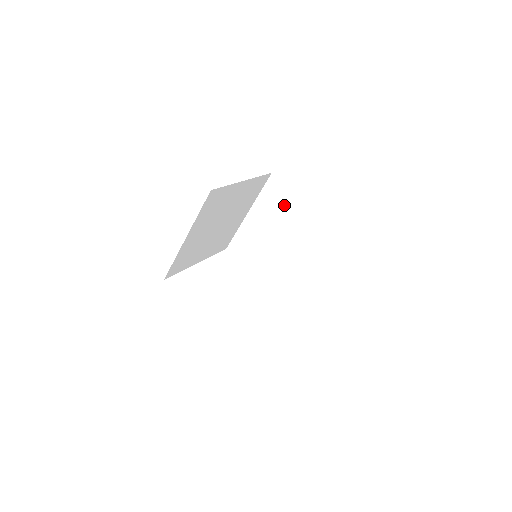
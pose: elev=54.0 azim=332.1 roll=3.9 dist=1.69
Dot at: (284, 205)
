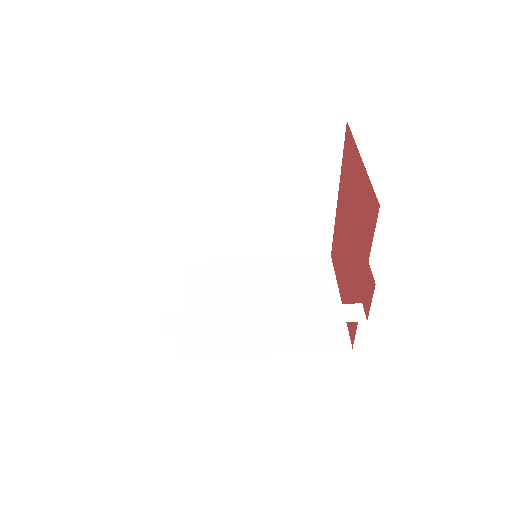
Dot at: (311, 287)
